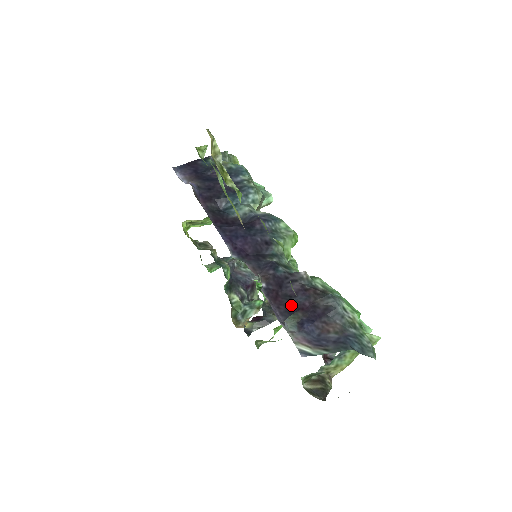
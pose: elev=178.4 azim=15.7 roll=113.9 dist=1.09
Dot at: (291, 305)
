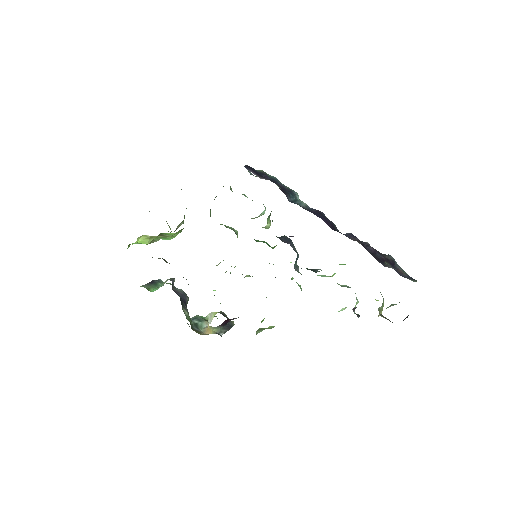
Dot at: (378, 258)
